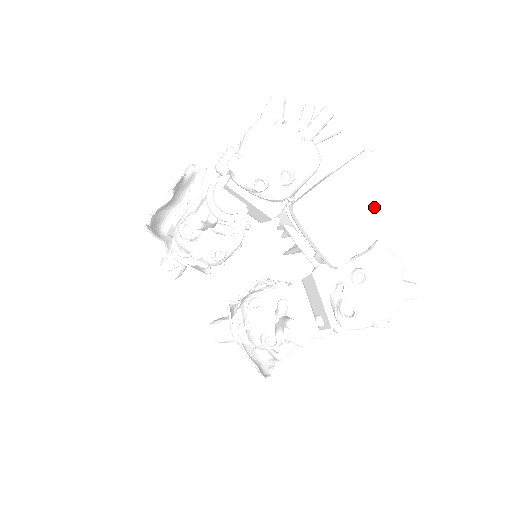
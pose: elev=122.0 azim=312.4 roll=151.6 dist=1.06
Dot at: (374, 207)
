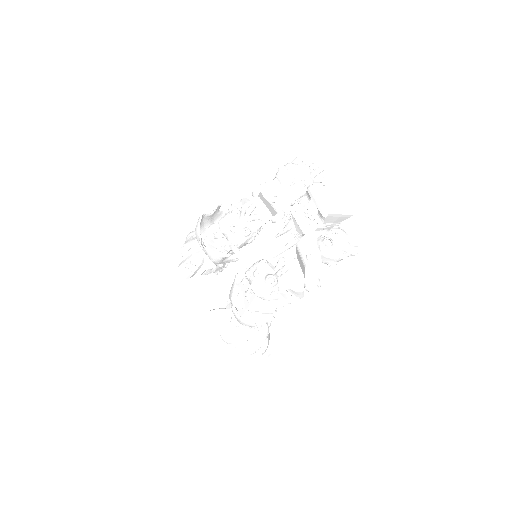
Dot at: (342, 203)
